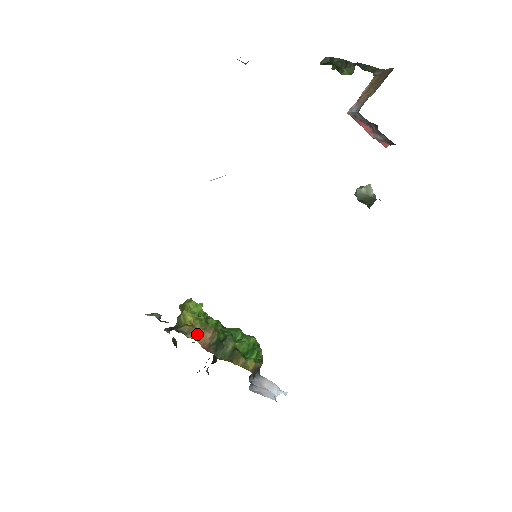
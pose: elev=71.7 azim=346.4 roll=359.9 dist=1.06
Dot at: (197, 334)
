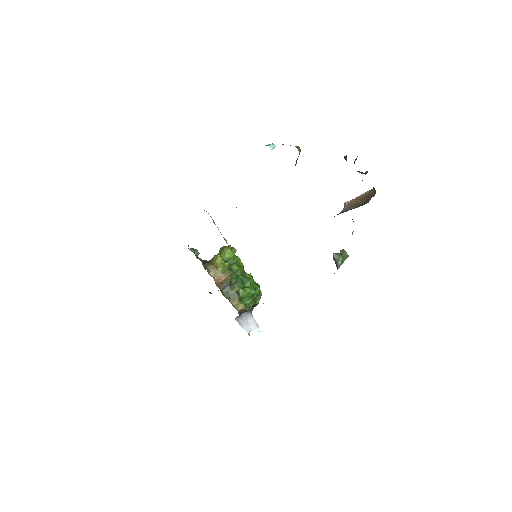
Dot at: (216, 274)
